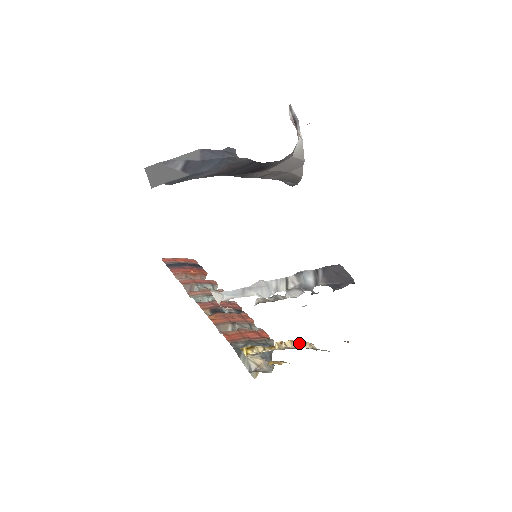
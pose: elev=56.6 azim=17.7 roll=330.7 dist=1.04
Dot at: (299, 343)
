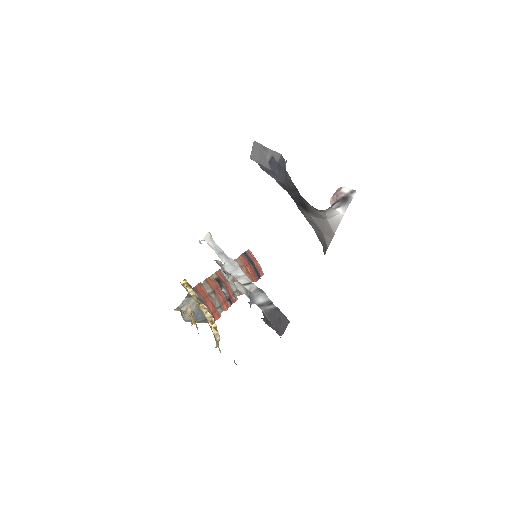
Dot at: (214, 324)
